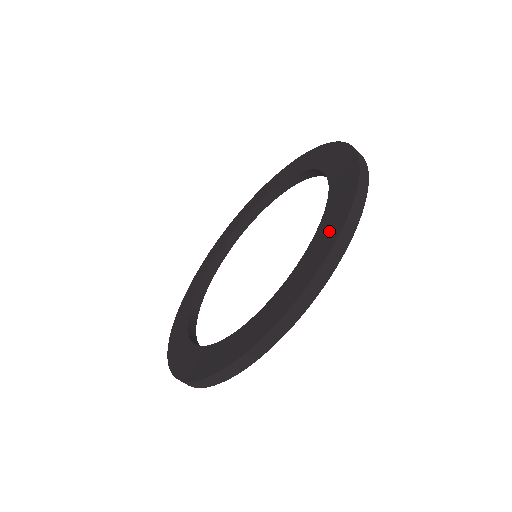
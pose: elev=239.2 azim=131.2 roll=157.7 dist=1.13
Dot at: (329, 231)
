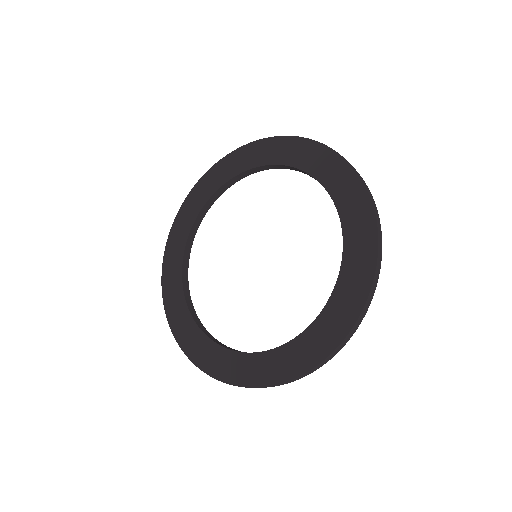
Dot at: (362, 246)
